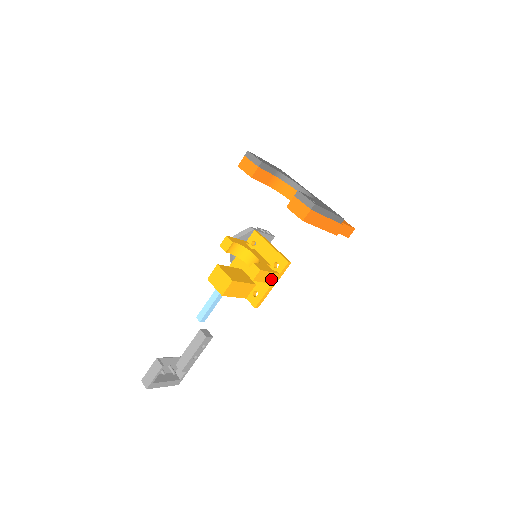
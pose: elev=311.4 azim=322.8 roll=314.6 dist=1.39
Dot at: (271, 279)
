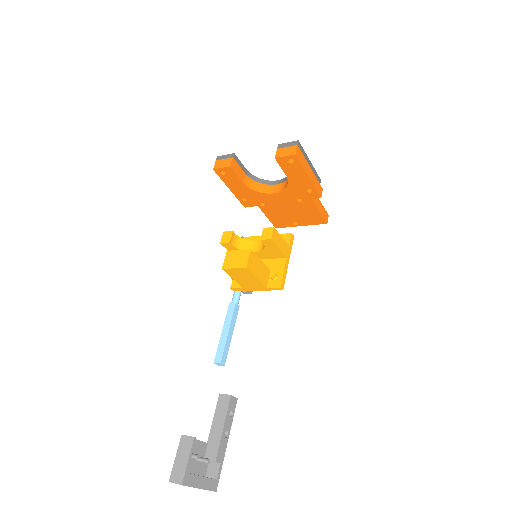
Dot at: (284, 249)
